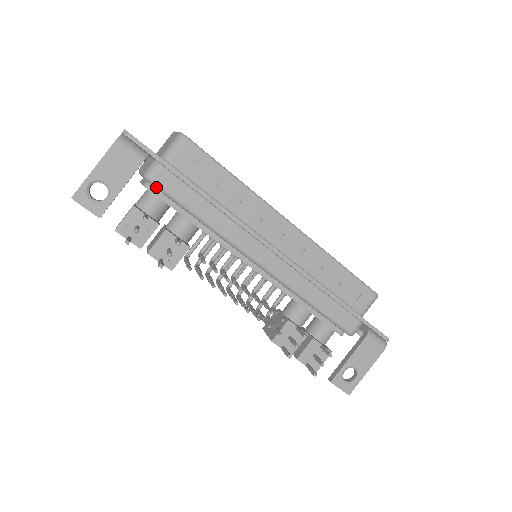
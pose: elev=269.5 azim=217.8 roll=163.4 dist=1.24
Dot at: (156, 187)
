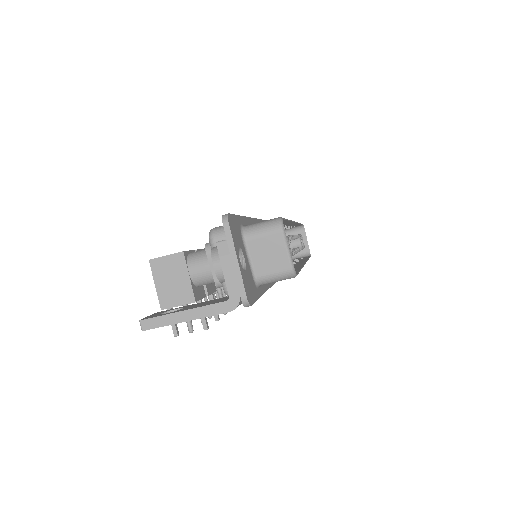
Dot at: occluded
